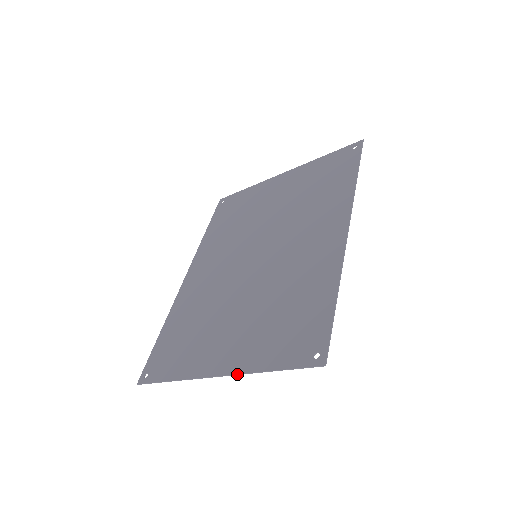
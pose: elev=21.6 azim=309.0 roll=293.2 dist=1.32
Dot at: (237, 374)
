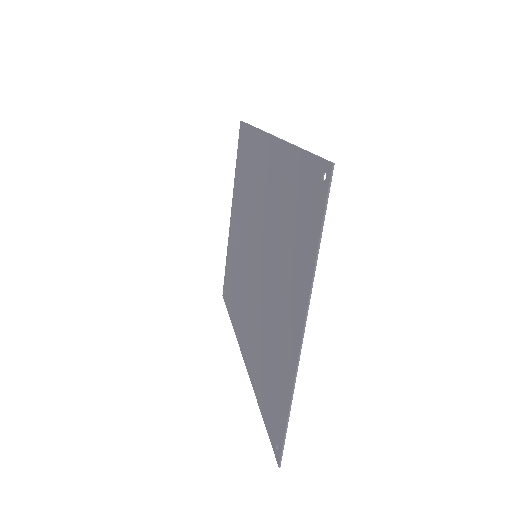
Dot at: (308, 300)
